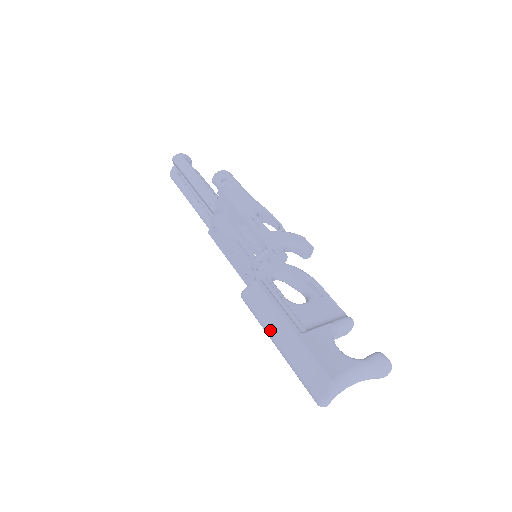
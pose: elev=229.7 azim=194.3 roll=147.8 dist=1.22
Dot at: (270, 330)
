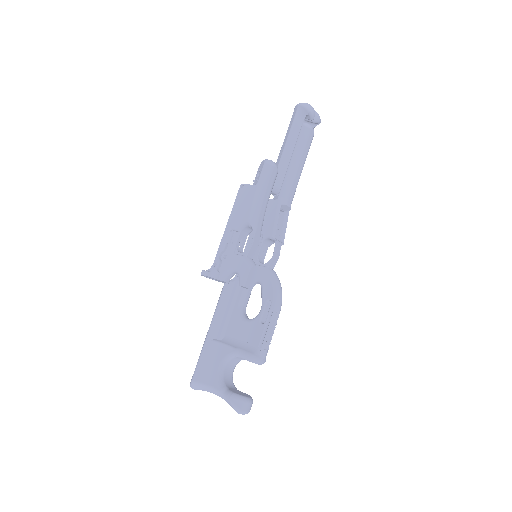
Dot at: occluded
